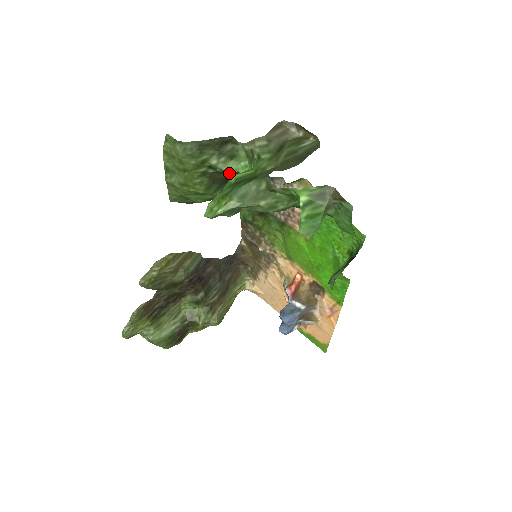
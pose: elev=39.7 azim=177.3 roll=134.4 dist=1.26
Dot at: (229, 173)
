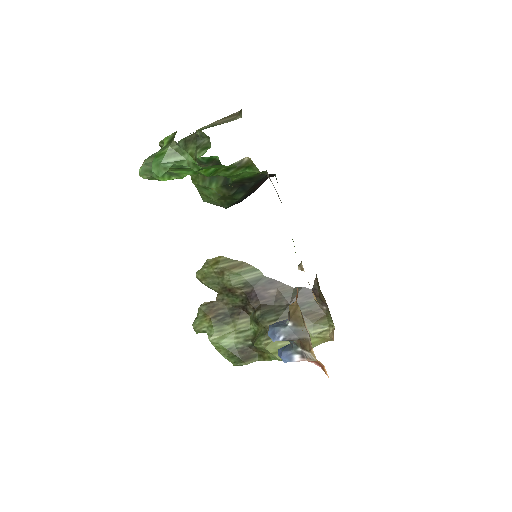
Dot at: (205, 162)
